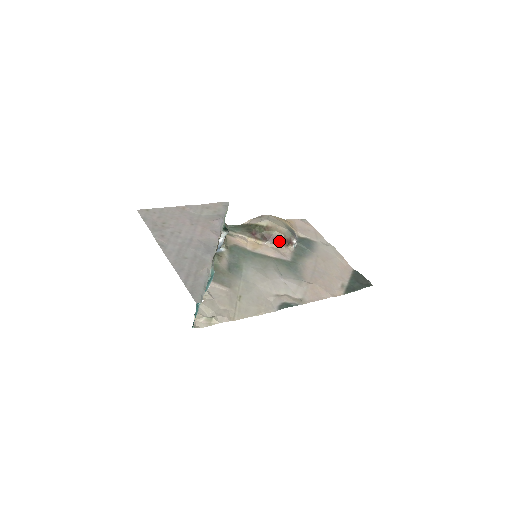
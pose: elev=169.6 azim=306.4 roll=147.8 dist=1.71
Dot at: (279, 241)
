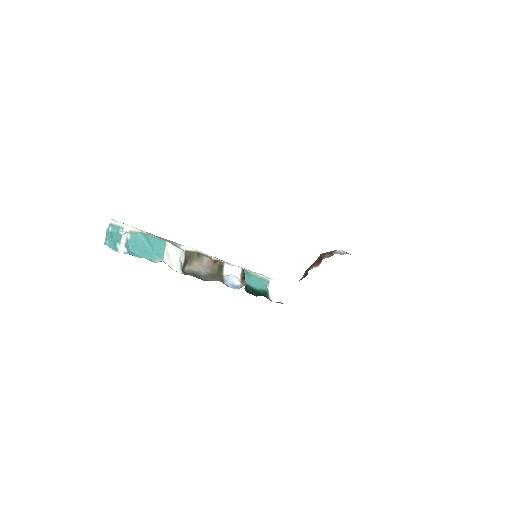
Dot at: (317, 261)
